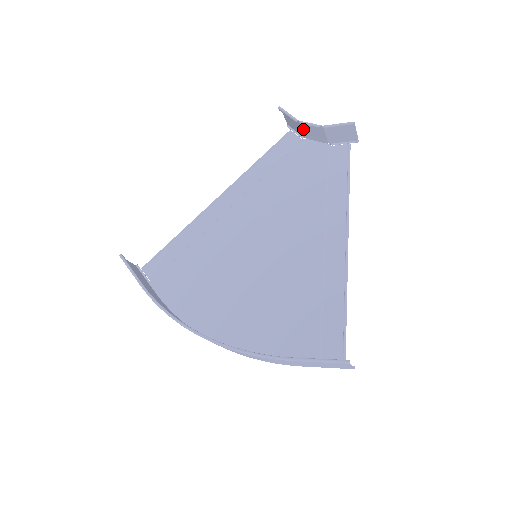
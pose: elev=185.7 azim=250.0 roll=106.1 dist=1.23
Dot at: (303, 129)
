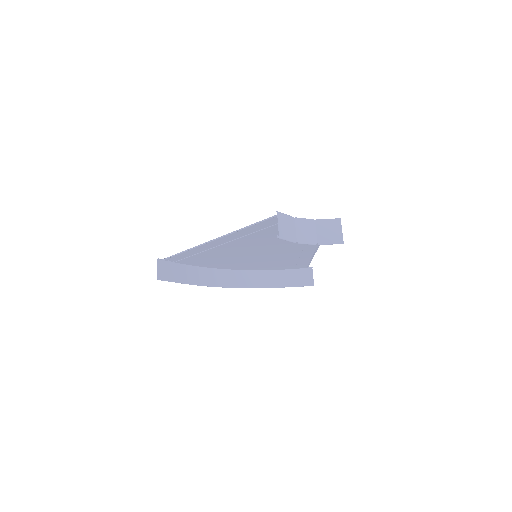
Dot at: (297, 232)
